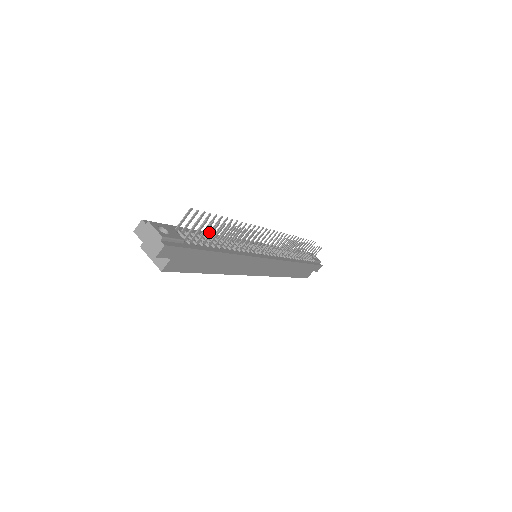
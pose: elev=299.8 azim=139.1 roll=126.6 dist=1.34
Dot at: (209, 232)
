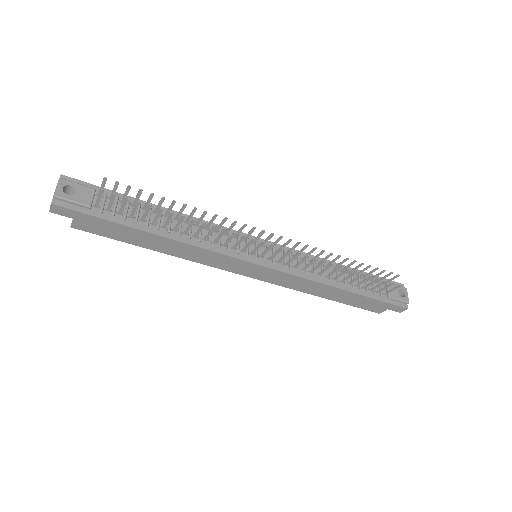
Dot at: (155, 209)
